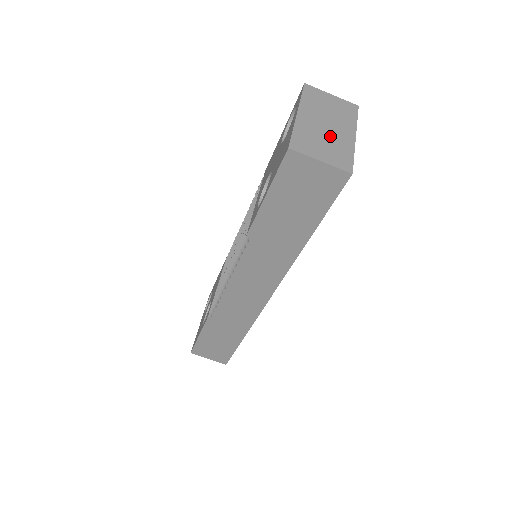
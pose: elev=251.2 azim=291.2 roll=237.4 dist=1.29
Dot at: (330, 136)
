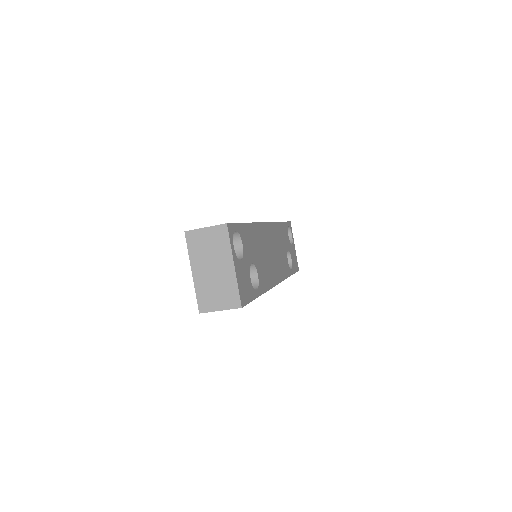
Dot at: (218, 280)
